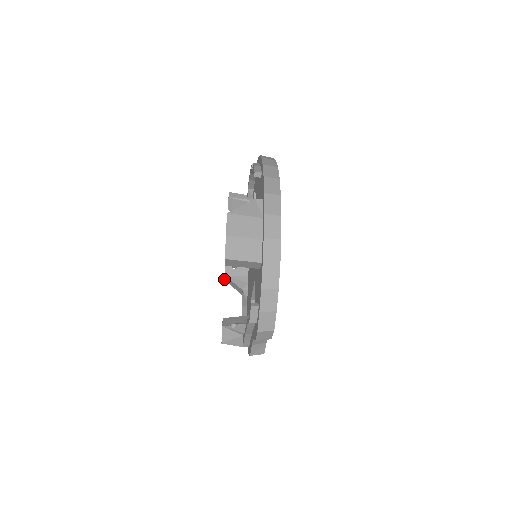
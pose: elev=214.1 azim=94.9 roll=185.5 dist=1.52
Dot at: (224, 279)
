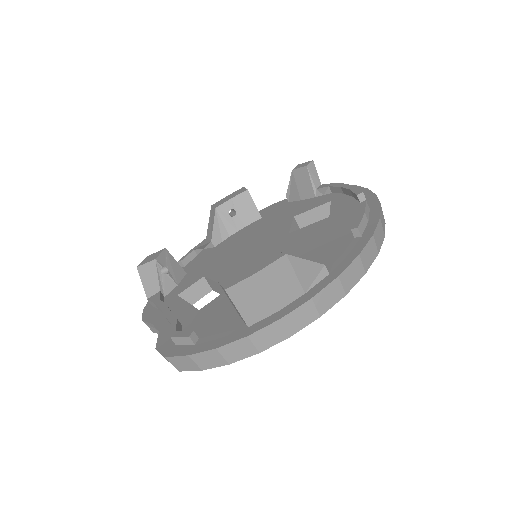
Dot at: (212, 205)
